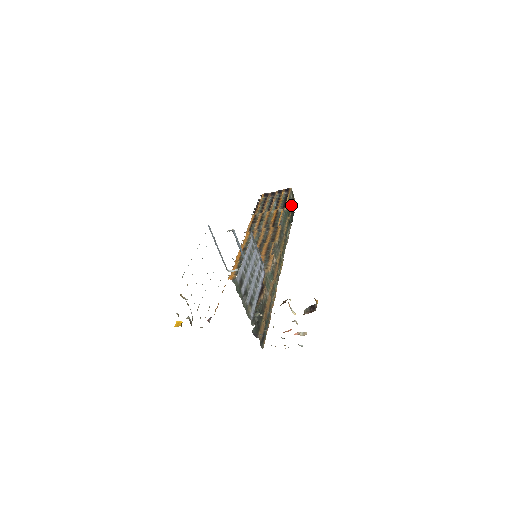
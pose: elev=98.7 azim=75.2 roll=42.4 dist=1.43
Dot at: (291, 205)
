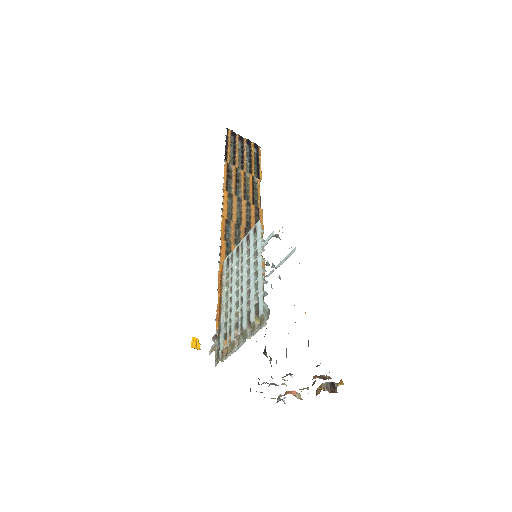
Dot at: occluded
